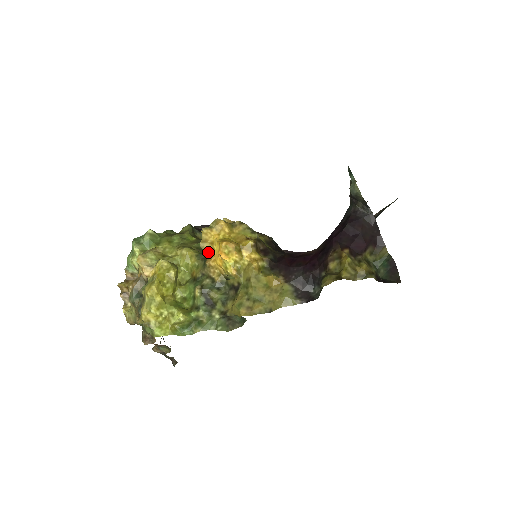
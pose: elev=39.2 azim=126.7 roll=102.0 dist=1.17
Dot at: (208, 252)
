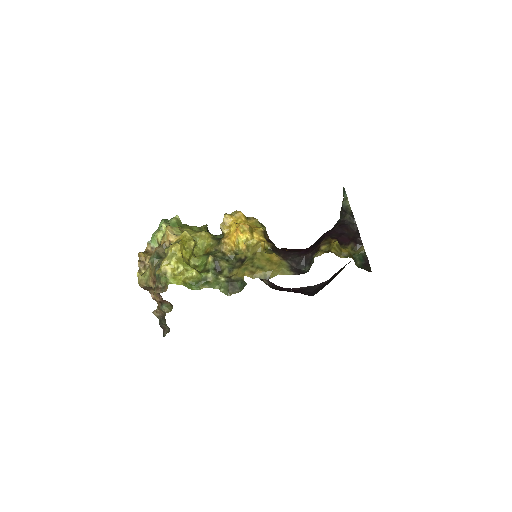
Dot at: (225, 232)
